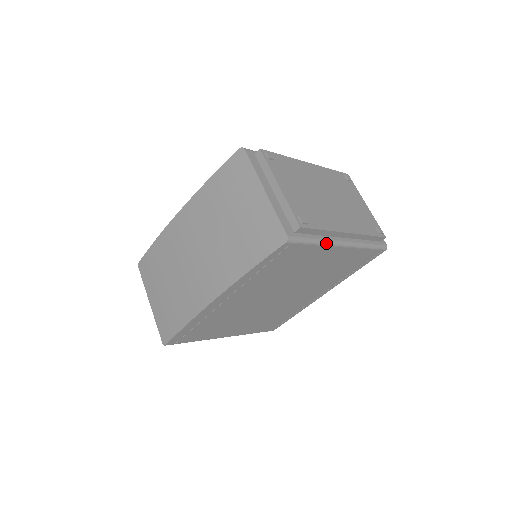
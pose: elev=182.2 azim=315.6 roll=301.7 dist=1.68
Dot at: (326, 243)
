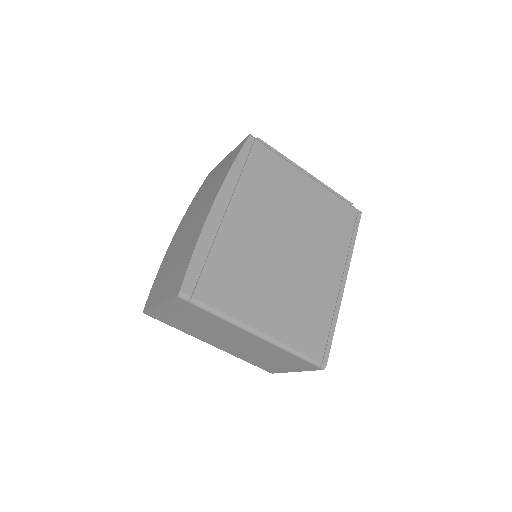
Dot at: (289, 162)
